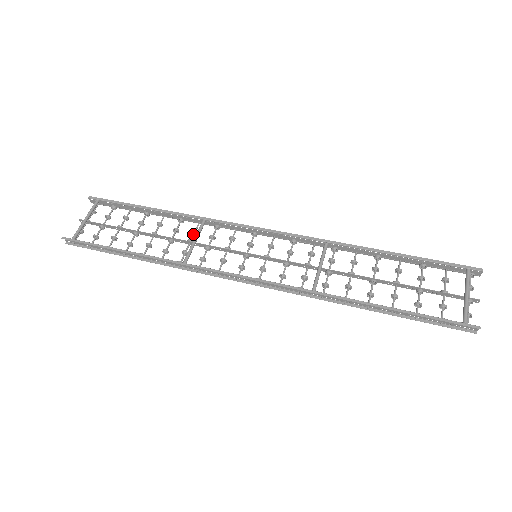
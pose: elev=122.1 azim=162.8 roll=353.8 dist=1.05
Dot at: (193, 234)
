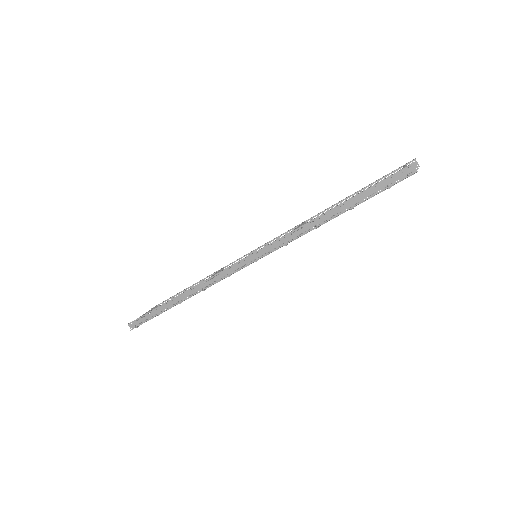
Dot at: occluded
